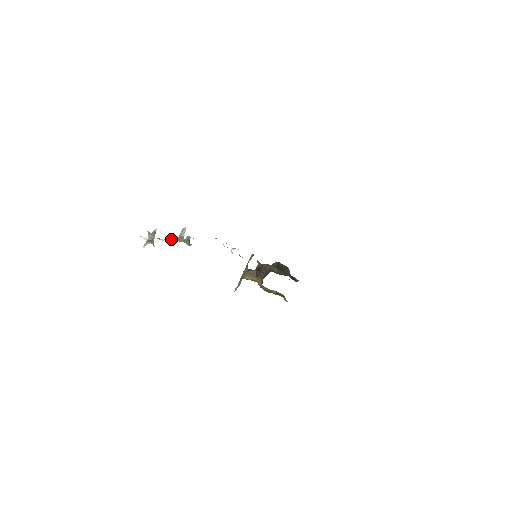
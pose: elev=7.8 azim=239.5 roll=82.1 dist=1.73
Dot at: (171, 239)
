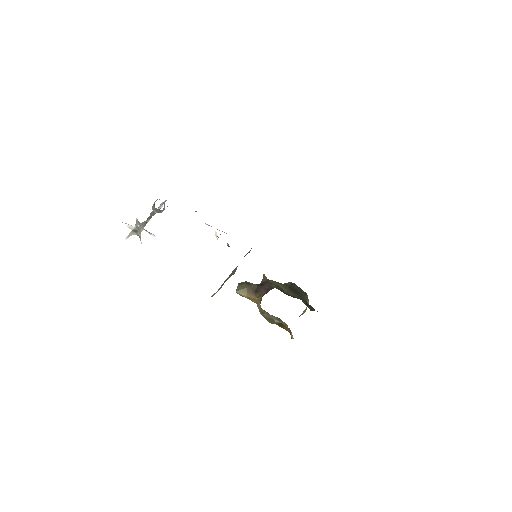
Dot at: occluded
